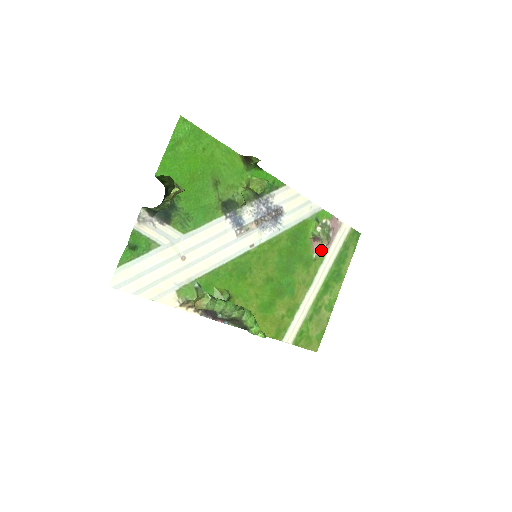
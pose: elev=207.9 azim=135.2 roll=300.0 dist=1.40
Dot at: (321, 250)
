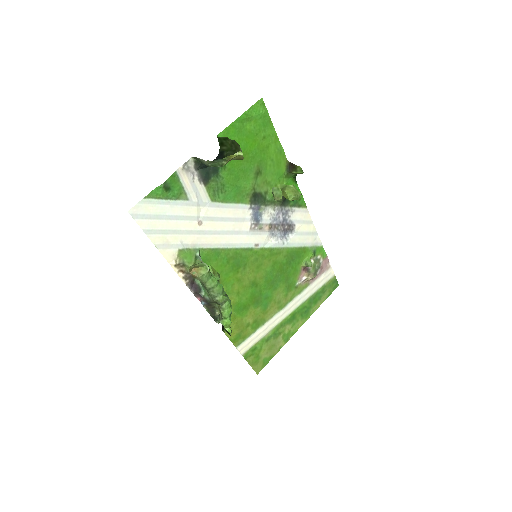
Dot at: (305, 281)
